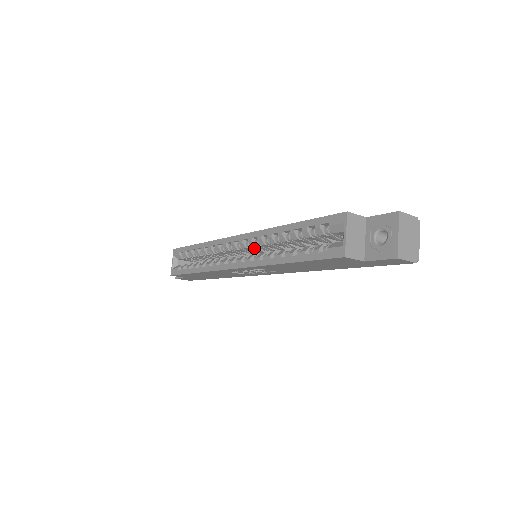
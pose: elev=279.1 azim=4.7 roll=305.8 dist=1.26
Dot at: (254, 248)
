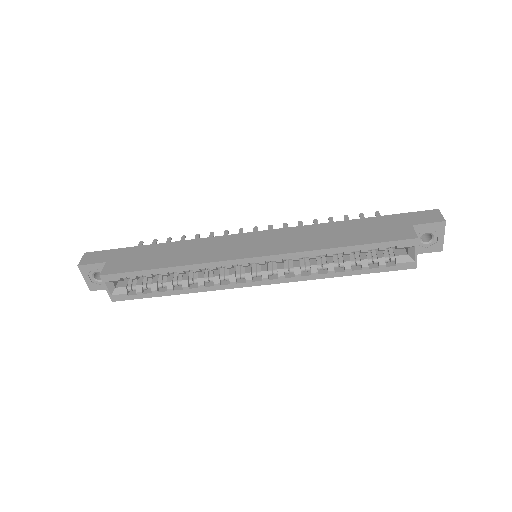
Dot at: occluded
